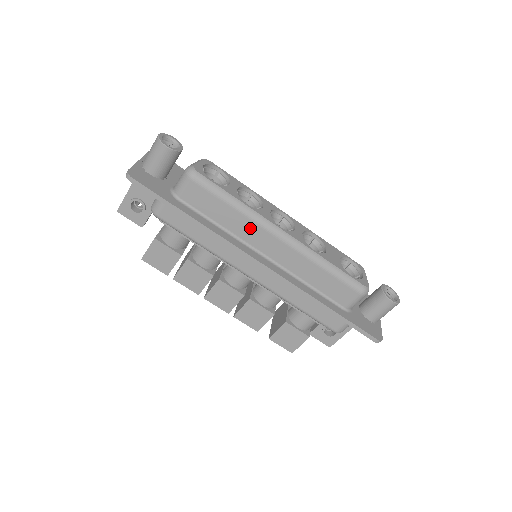
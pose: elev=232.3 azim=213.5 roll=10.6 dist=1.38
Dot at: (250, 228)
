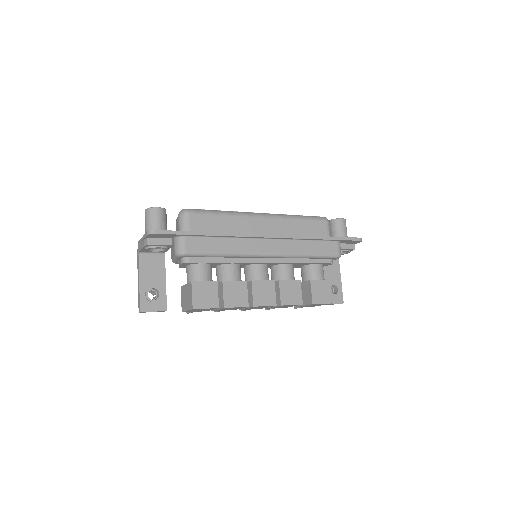
Dot at: (243, 222)
